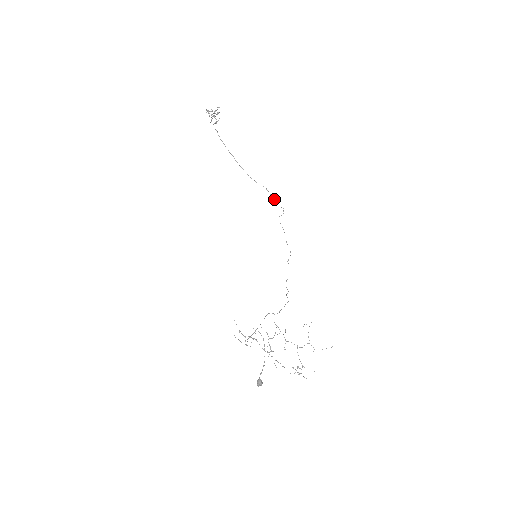
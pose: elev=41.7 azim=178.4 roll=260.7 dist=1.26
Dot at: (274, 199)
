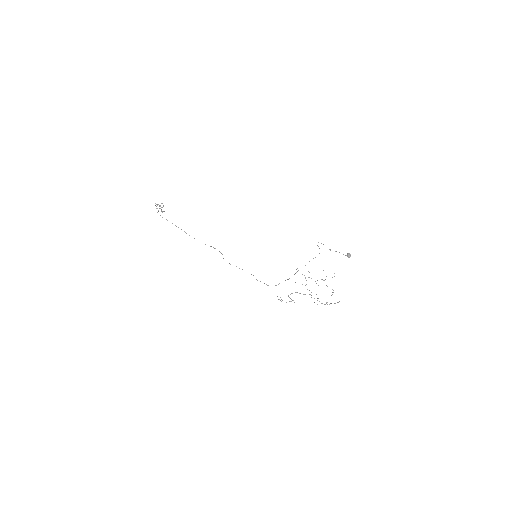
Dot at: (221, 253)
